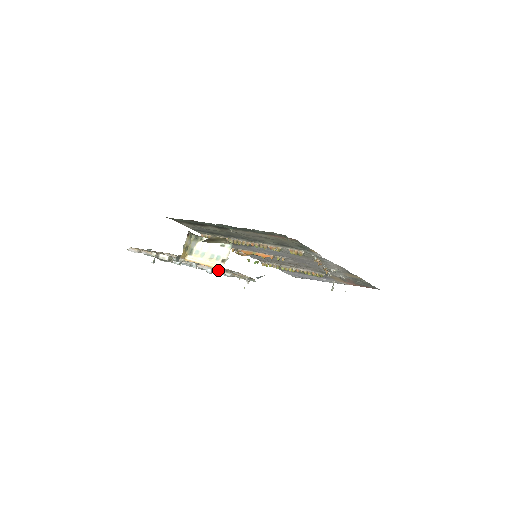
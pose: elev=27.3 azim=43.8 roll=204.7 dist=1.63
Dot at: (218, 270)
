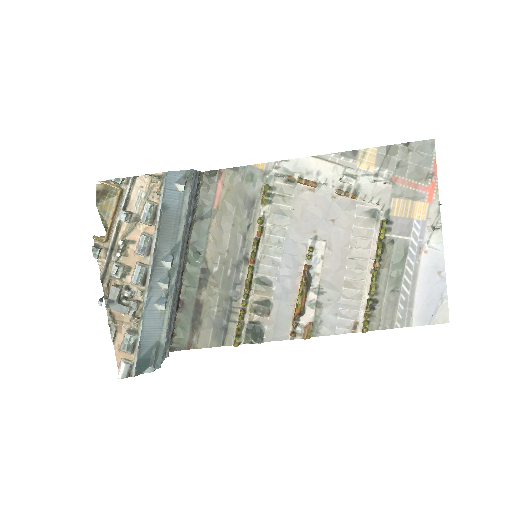
Dot at: (141, 218)
